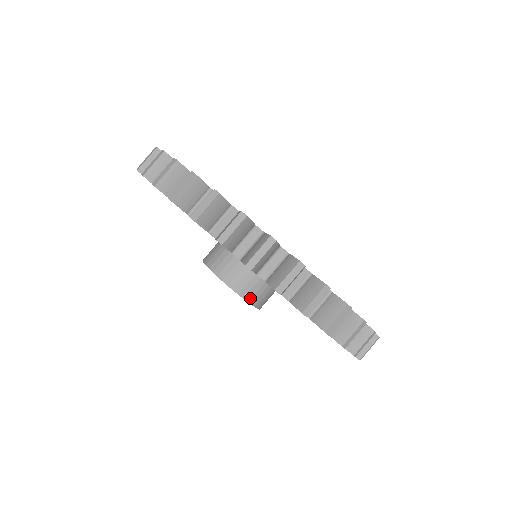
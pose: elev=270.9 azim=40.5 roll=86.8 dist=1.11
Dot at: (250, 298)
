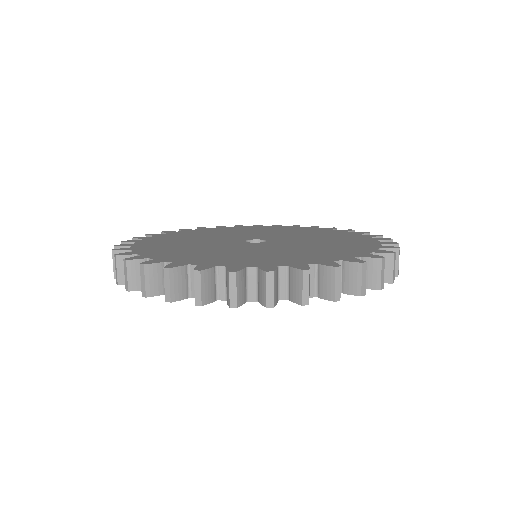
Dot at: occluded
